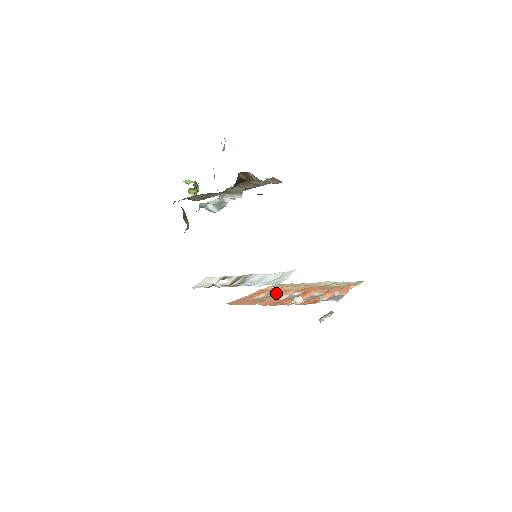
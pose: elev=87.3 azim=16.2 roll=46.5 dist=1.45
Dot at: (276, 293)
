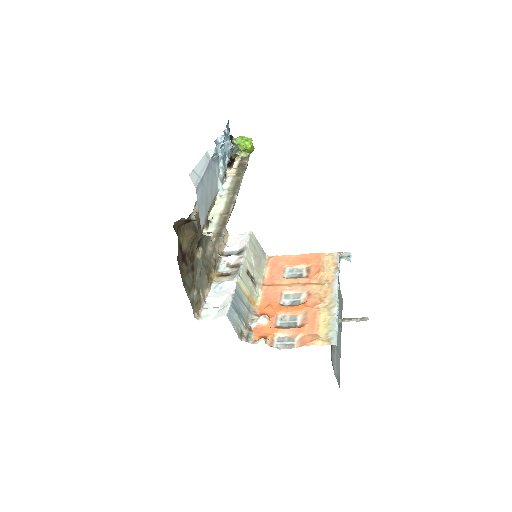
Dot at: (303, 277)
